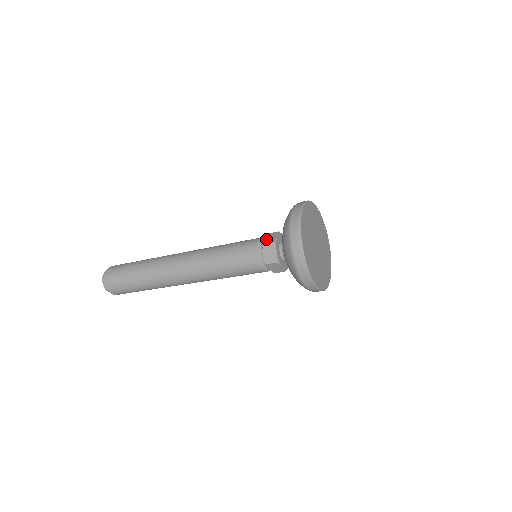
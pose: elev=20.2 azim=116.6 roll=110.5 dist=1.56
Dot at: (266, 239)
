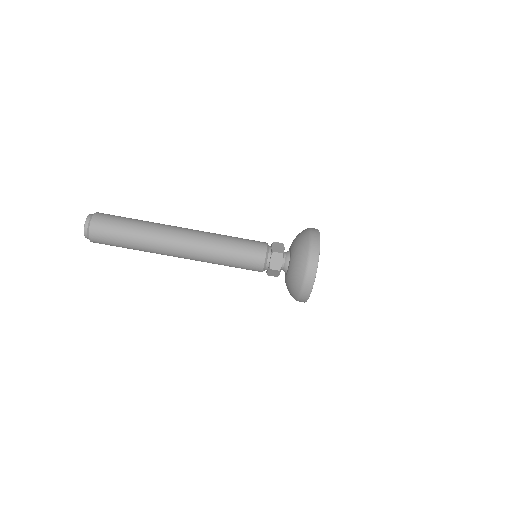
Dot at: occluded
